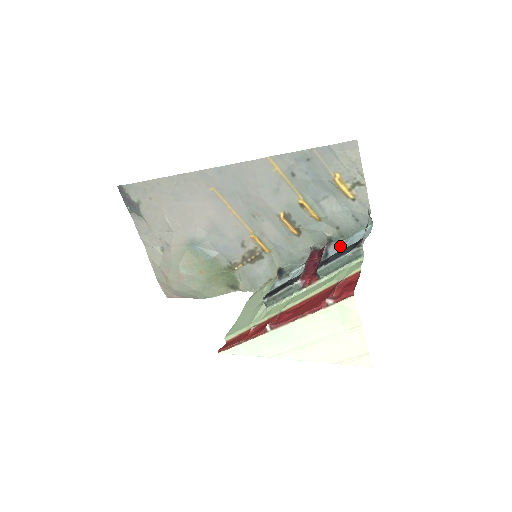
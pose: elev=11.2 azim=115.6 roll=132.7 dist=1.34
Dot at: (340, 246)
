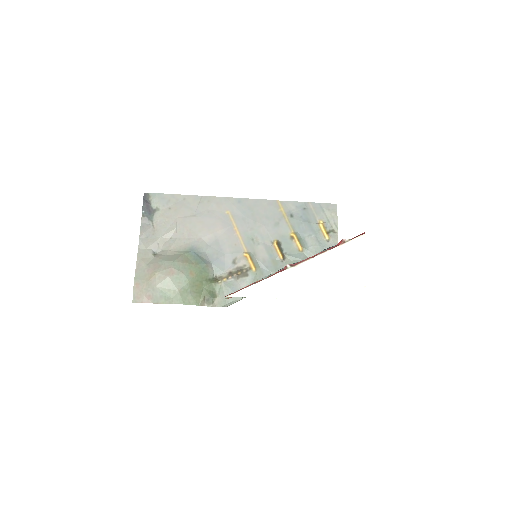
Dot at: occluded
